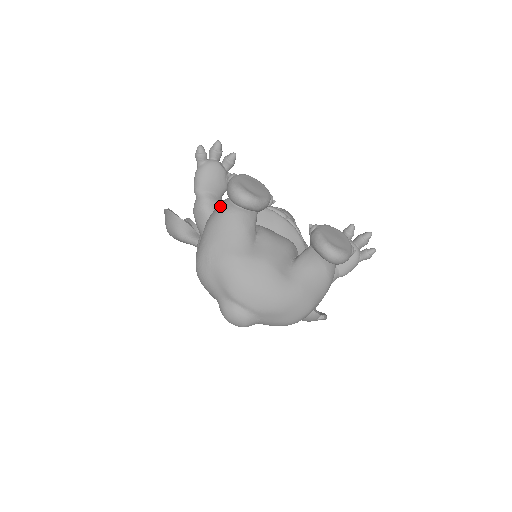
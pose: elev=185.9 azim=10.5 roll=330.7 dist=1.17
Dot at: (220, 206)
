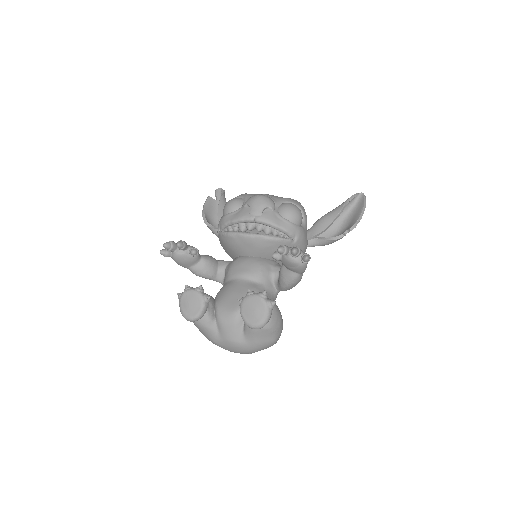
Dot at: occluded
